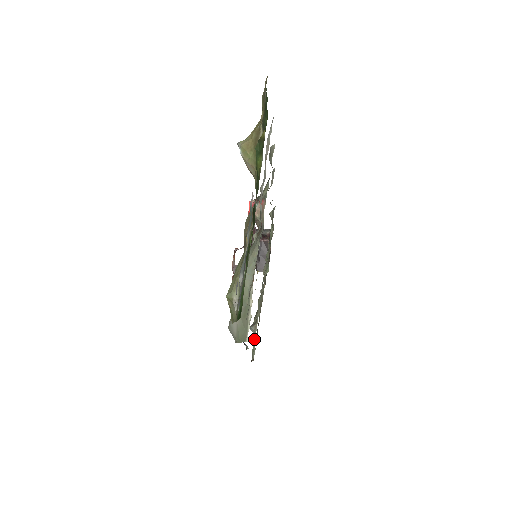
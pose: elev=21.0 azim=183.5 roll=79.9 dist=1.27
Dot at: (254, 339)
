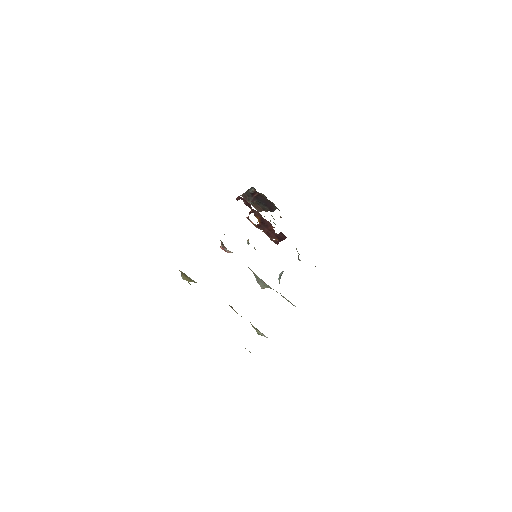
Dot at: occluded
